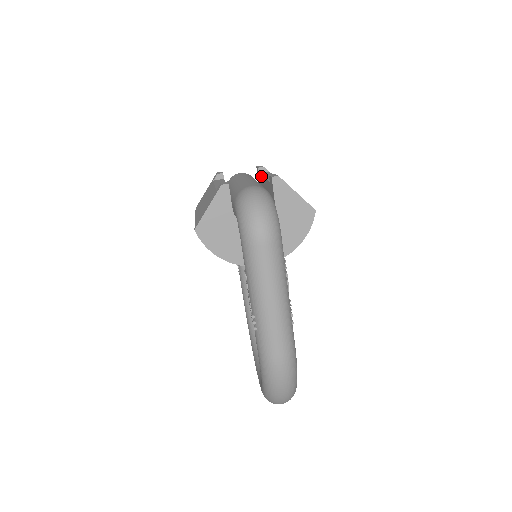
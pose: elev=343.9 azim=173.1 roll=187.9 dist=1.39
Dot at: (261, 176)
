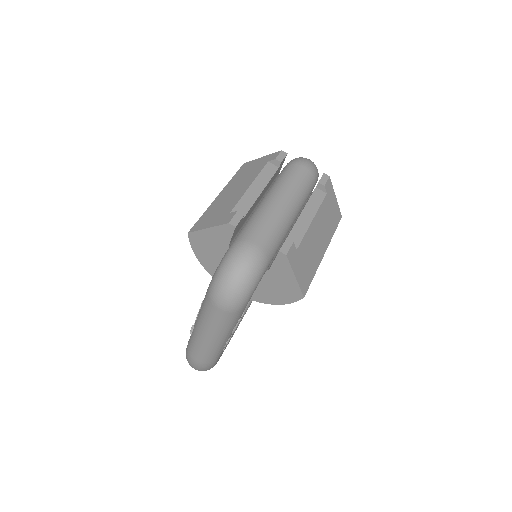
Dot at: (308, 201)
